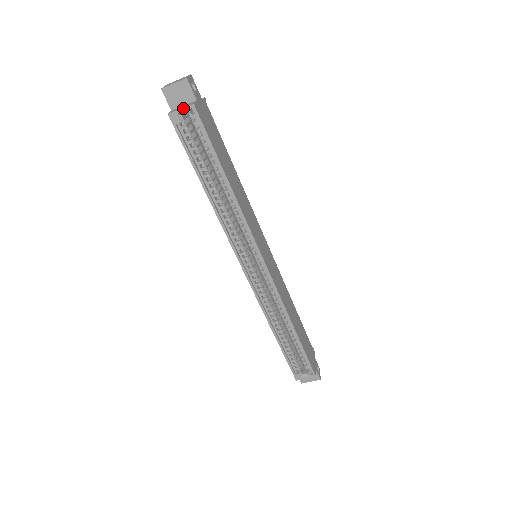
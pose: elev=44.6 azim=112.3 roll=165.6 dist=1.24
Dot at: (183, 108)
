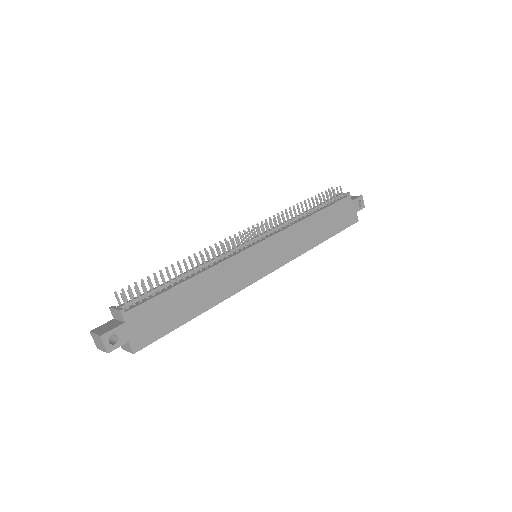
Dot at: occluded
